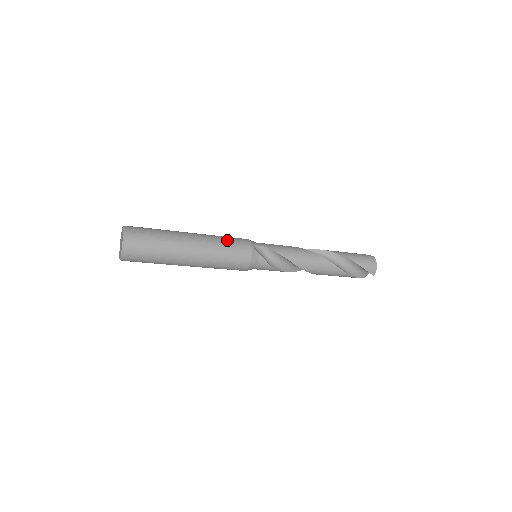
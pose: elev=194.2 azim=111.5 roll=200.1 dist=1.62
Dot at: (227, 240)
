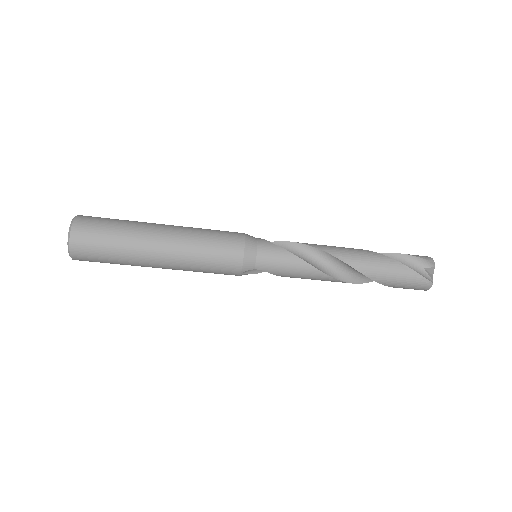
Dot at: occluded
